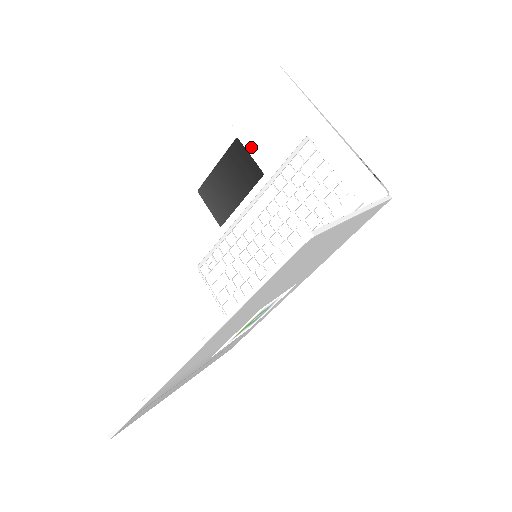
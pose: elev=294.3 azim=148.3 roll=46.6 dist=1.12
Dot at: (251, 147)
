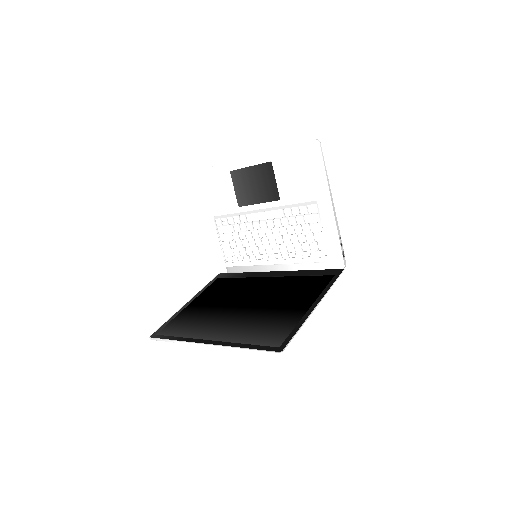
Dot at: (278, 177)
